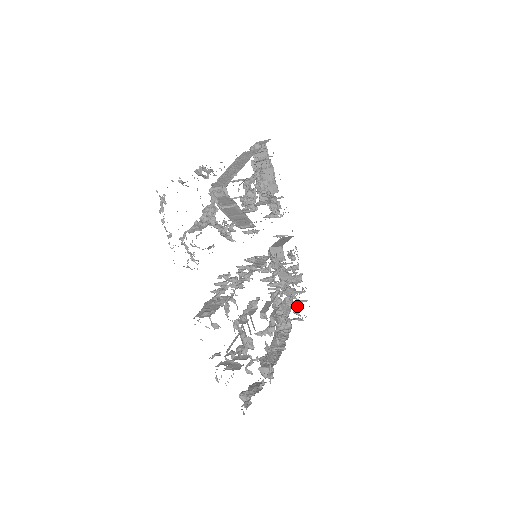
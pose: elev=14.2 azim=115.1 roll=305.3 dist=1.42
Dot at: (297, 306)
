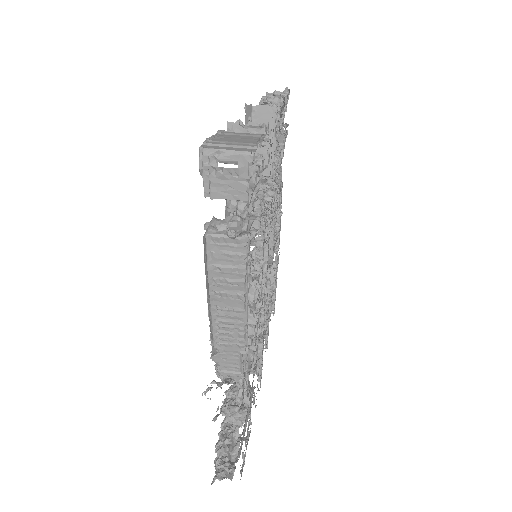
Dot at: (283, 148)
